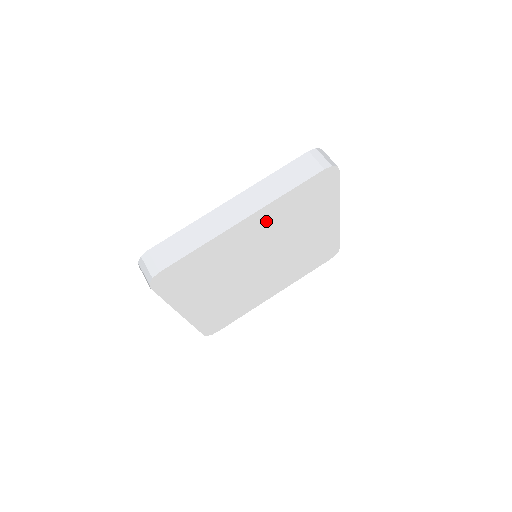
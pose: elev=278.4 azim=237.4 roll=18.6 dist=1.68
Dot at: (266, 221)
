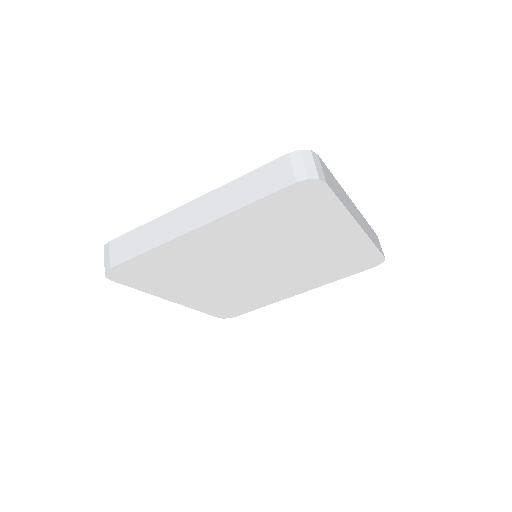
Dot at: (233, 231)
